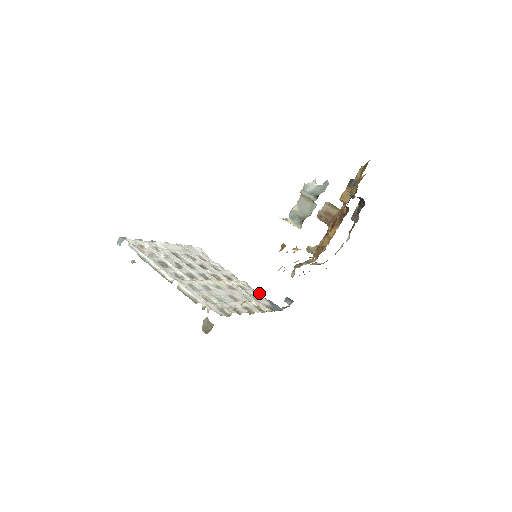
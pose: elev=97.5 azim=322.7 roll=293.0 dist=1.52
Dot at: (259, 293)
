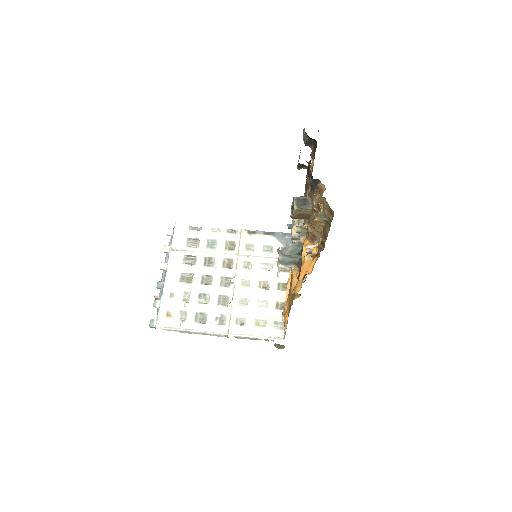
Dot at: (262, 233)
